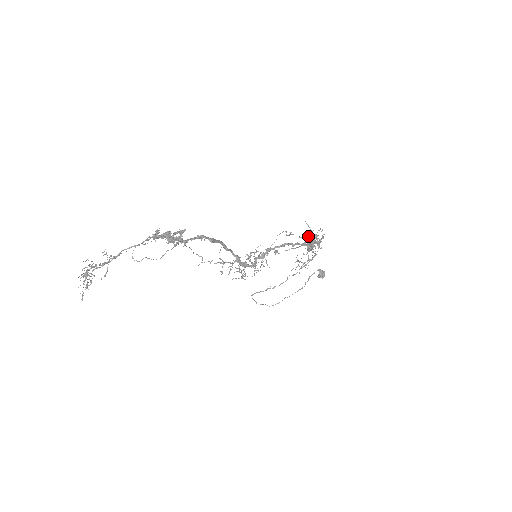
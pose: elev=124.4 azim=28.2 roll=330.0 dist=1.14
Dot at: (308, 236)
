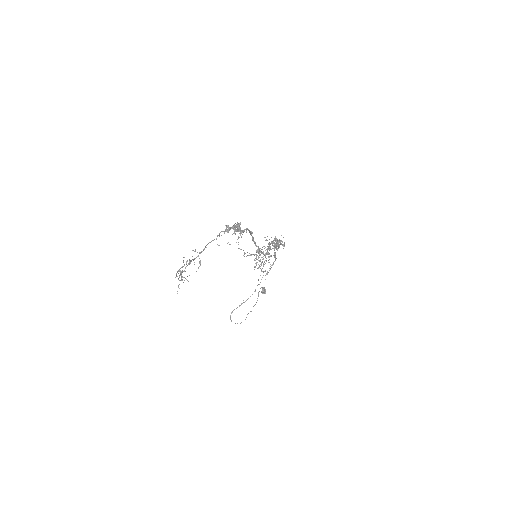
Dot at: occluded
